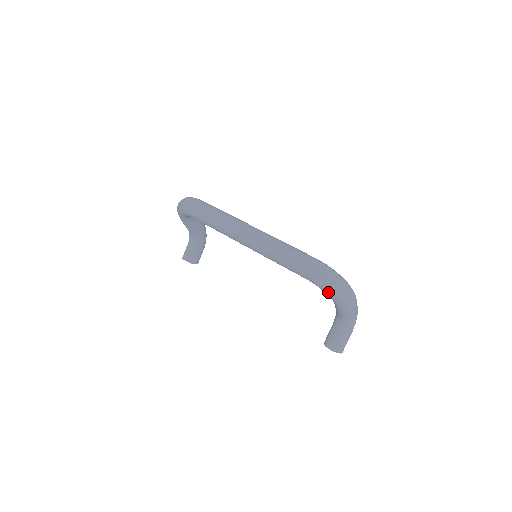
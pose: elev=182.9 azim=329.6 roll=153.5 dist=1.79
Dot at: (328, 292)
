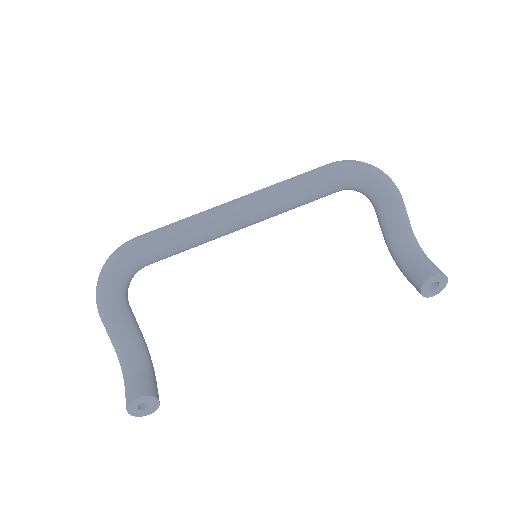
Dot at: (372, 173)
